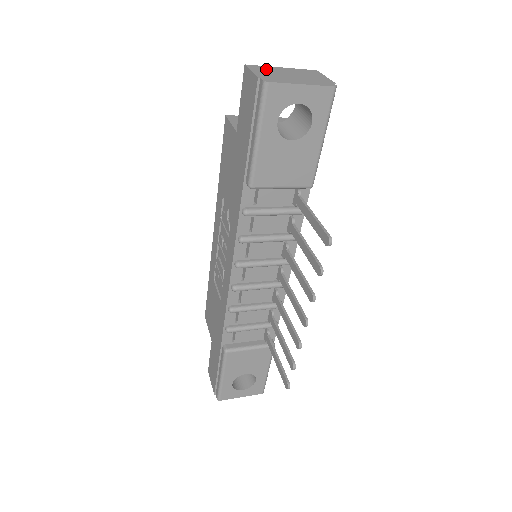
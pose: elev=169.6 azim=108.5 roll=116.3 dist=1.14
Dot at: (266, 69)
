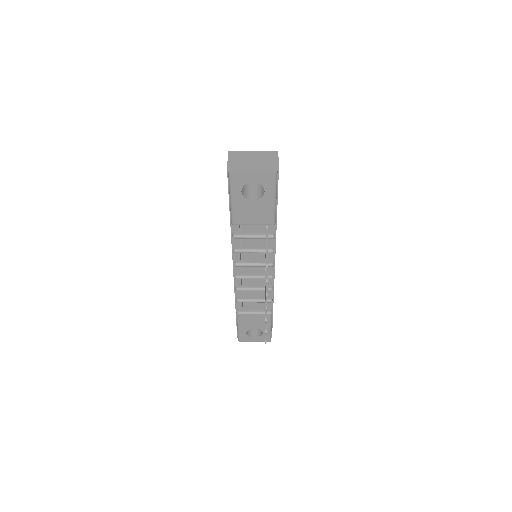
Dot at: (240, 156)
